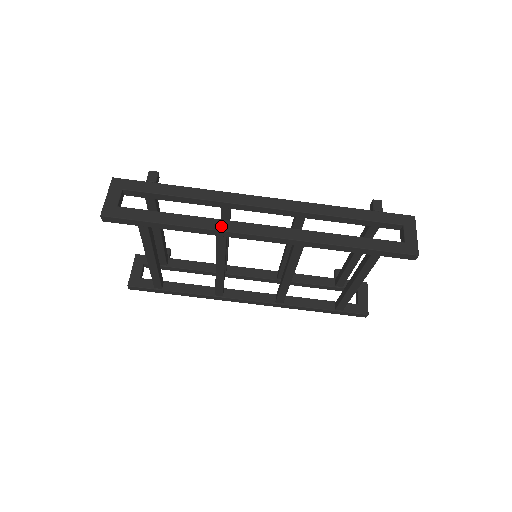
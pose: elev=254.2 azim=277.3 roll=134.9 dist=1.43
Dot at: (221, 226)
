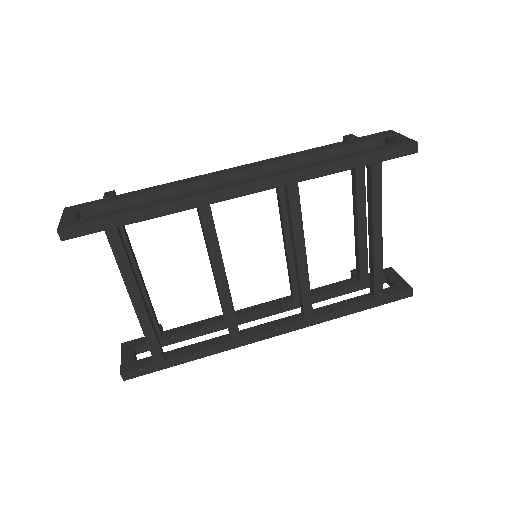
Dot at: (199, 193)
